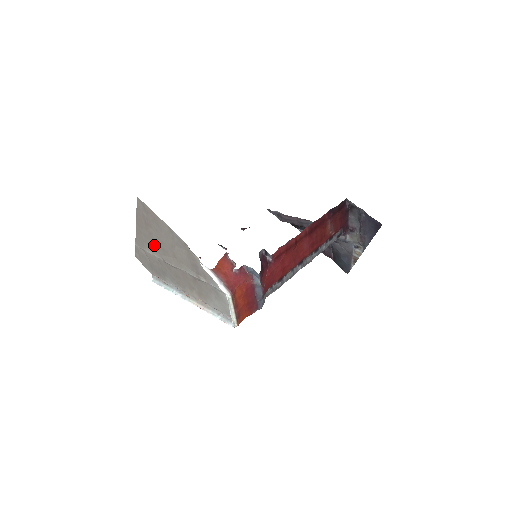
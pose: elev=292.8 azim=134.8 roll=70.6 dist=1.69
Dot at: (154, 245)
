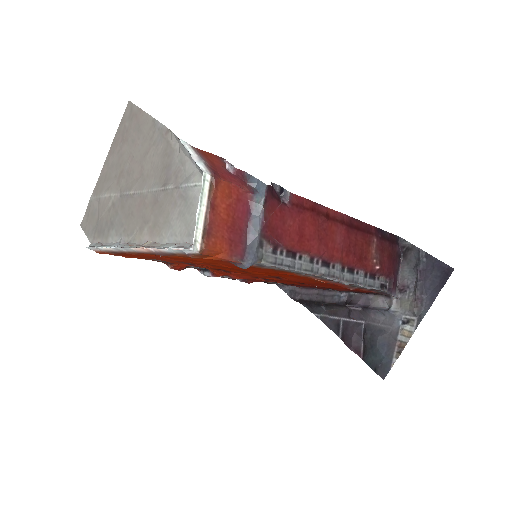
Dot at: (118, 175)
